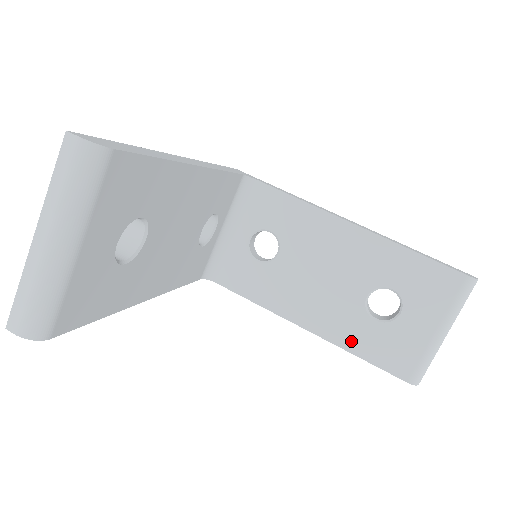
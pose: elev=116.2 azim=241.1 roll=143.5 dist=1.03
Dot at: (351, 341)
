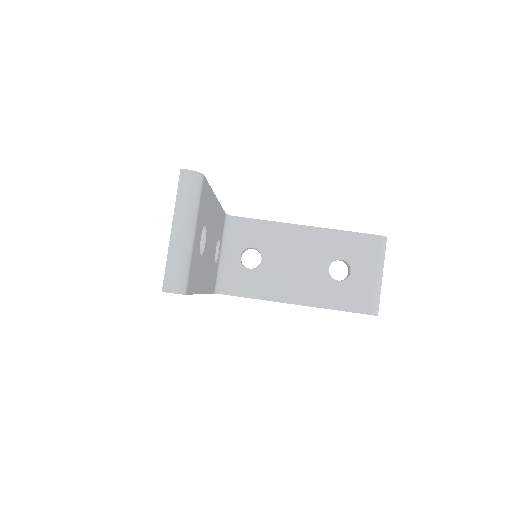
Dot at: (328, 301)
